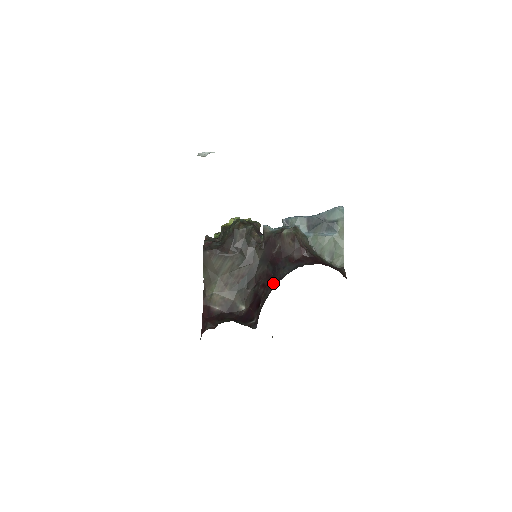
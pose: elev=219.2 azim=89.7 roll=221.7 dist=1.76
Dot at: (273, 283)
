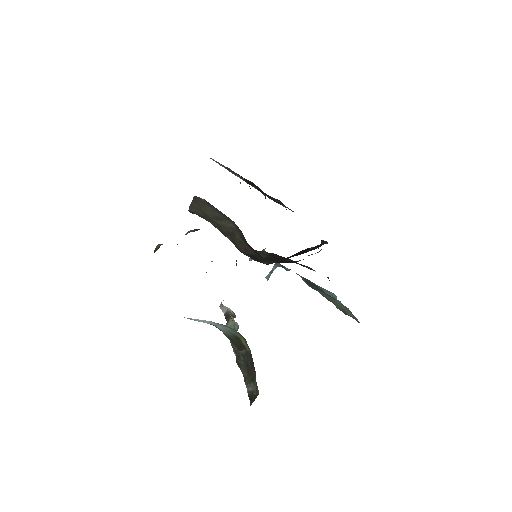
Dot at: occluded
